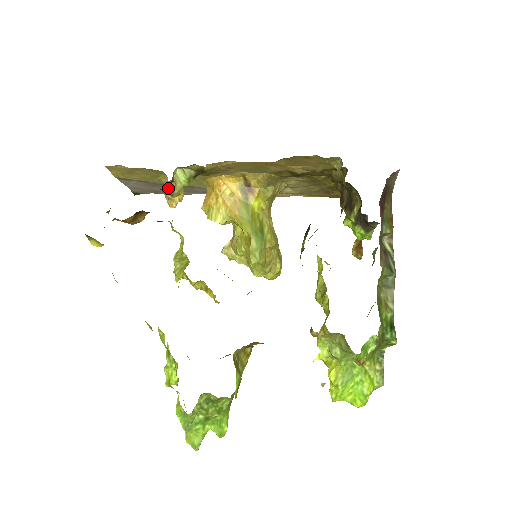
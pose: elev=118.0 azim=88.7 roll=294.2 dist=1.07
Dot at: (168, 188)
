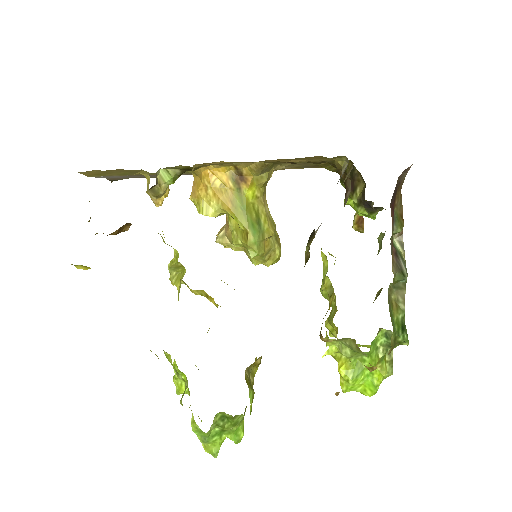
Dot at: (152, 190)
